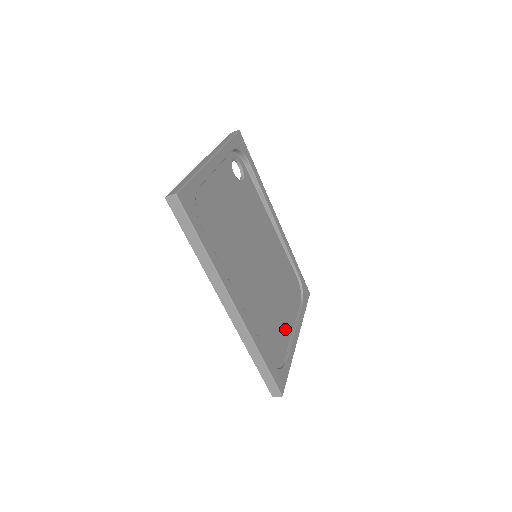
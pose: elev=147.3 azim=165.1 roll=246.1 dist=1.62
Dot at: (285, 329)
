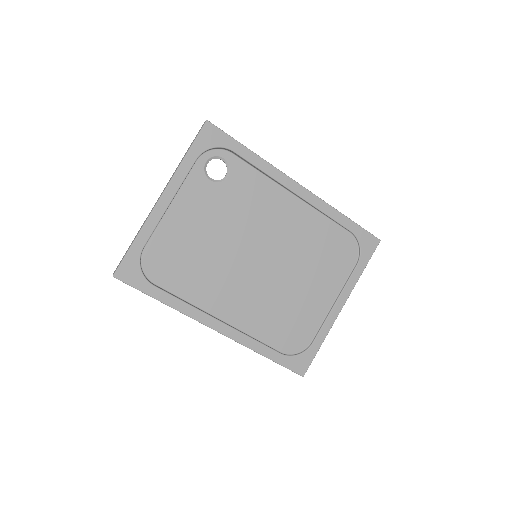
Dot at: (316, 308)
